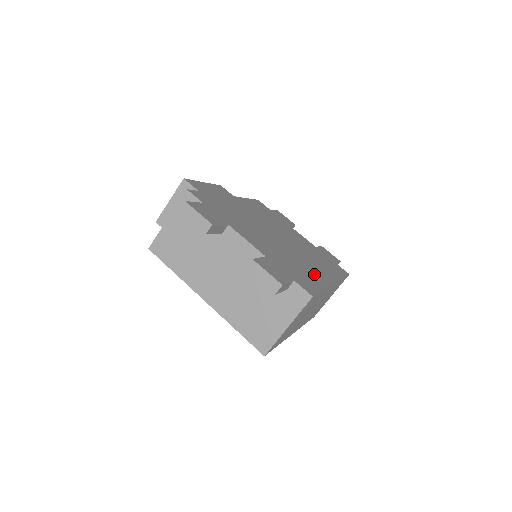
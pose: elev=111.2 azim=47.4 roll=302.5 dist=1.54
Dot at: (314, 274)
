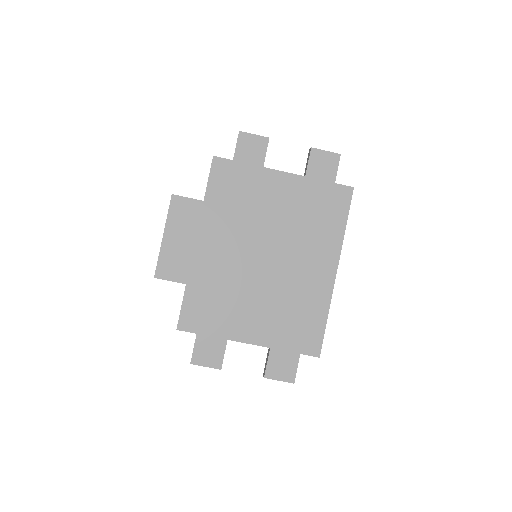
Dot at: (314, 294)
